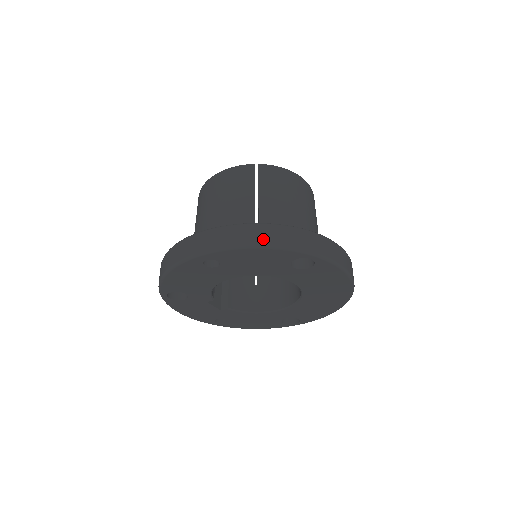
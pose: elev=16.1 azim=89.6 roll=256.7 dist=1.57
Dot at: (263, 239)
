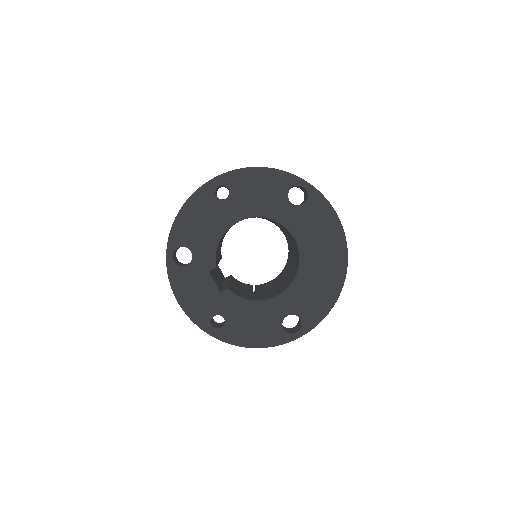
Dot at: occluded
